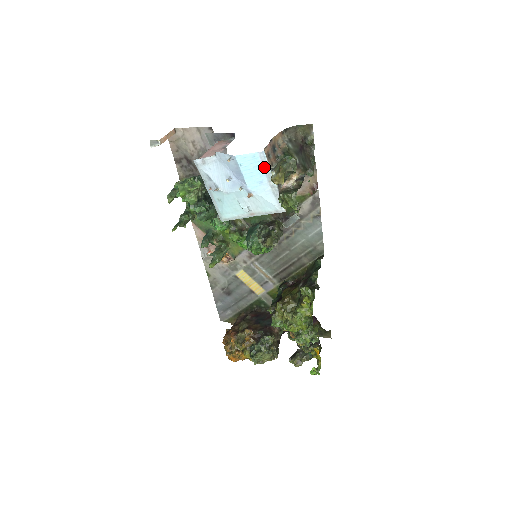
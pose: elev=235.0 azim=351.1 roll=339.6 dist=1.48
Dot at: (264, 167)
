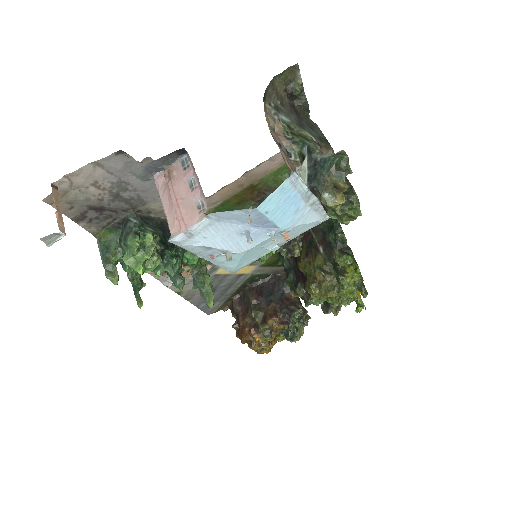
Dot at: (298, 191)
